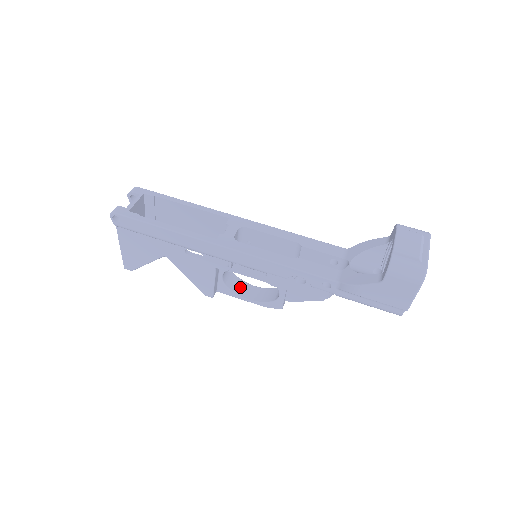
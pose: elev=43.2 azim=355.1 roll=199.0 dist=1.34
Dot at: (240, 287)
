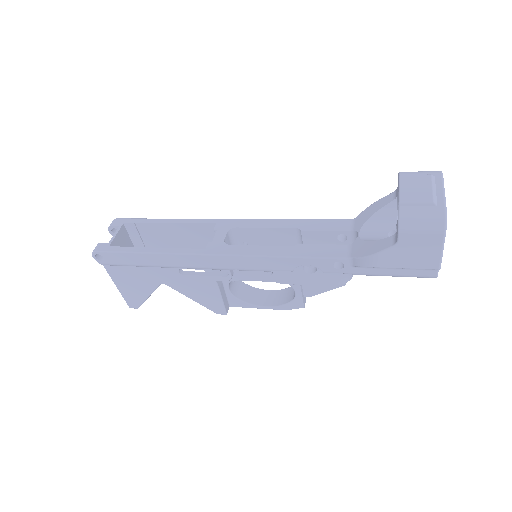
Dot at: (253, 295)
